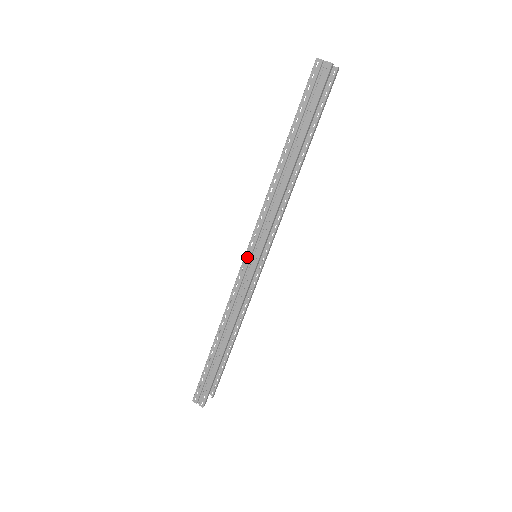
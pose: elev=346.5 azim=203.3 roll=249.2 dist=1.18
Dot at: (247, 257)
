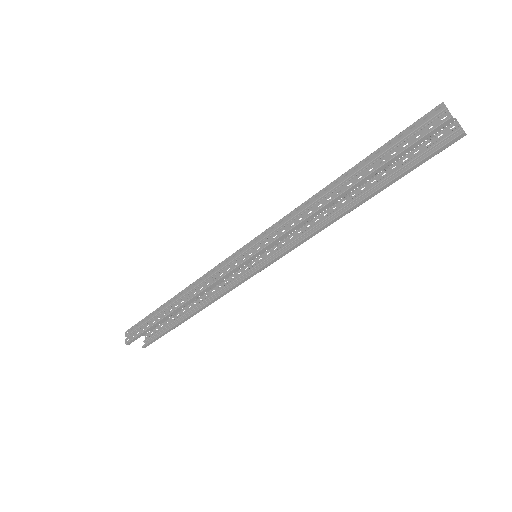
Dot at: (245, 248)
